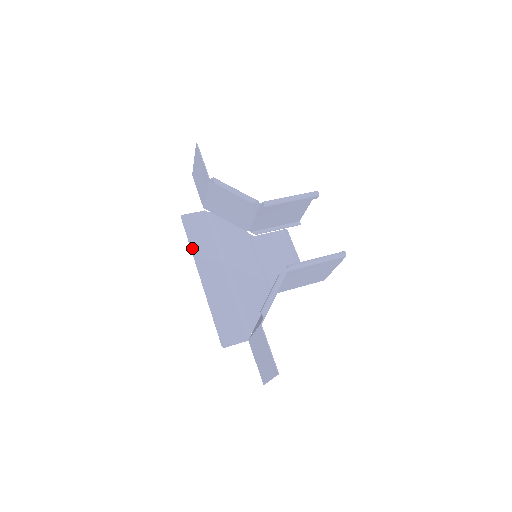
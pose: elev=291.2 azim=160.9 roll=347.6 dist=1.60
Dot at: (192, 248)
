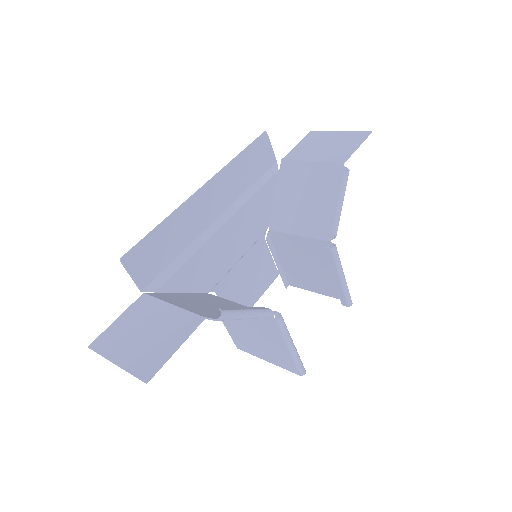
Dot at: (234, 161)
